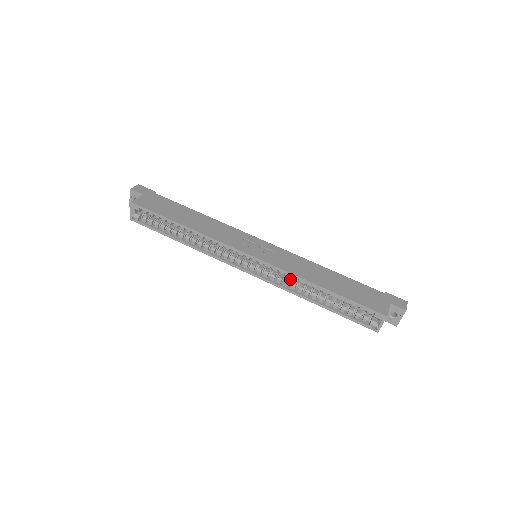
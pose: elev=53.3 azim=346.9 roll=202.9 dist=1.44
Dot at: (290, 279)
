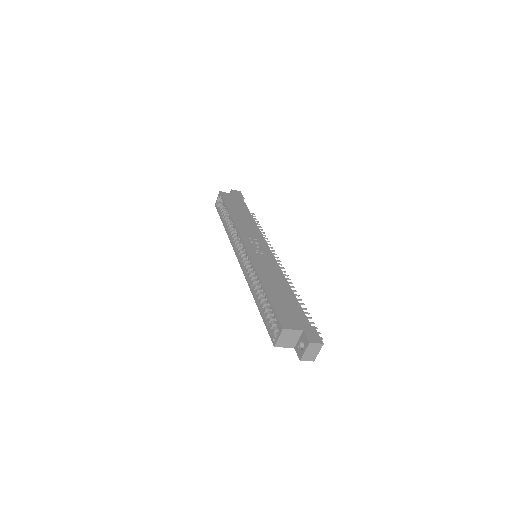
Dot at: occluded
